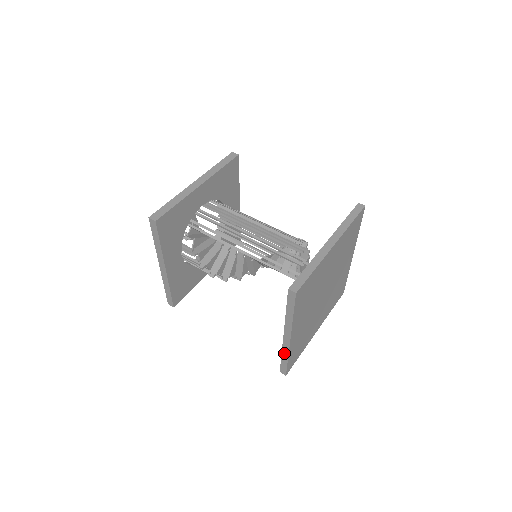
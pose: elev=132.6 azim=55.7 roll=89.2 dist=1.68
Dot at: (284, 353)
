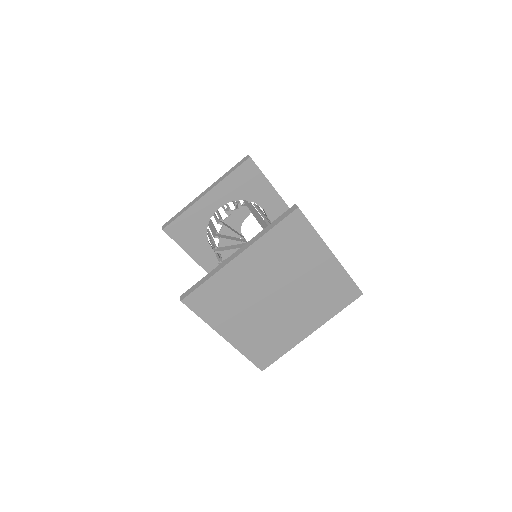
Dot at: (213, 272)
